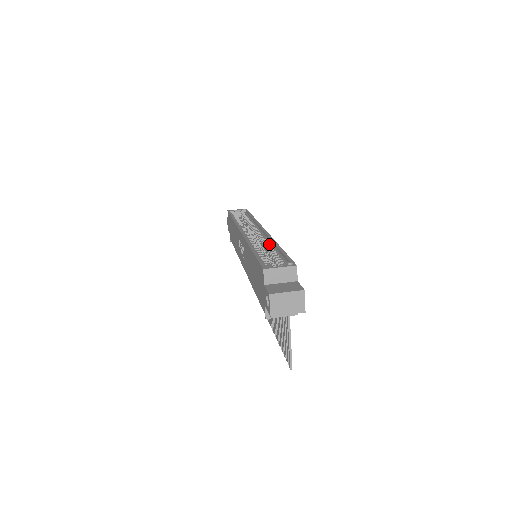
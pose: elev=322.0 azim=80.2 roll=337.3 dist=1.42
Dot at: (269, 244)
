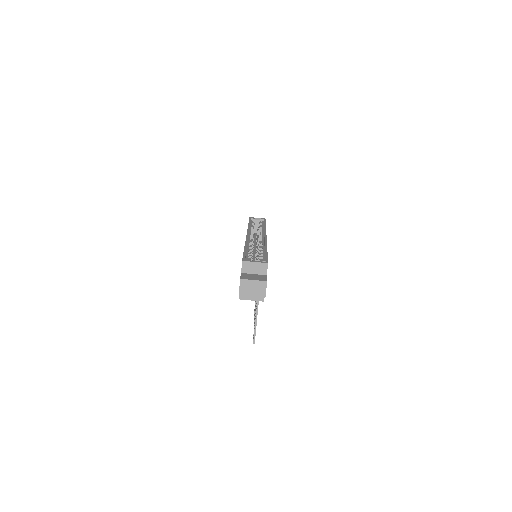
Dot at: (262, 247)
